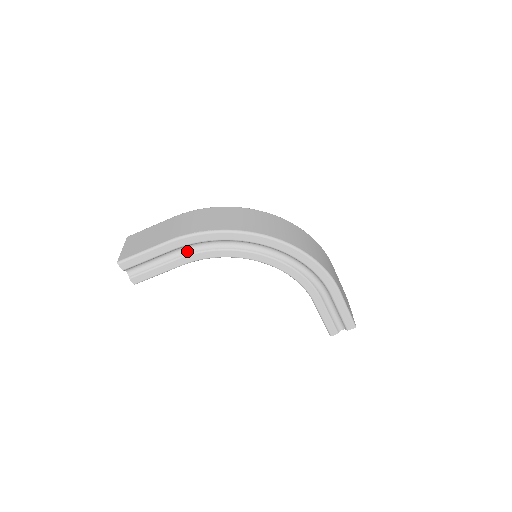
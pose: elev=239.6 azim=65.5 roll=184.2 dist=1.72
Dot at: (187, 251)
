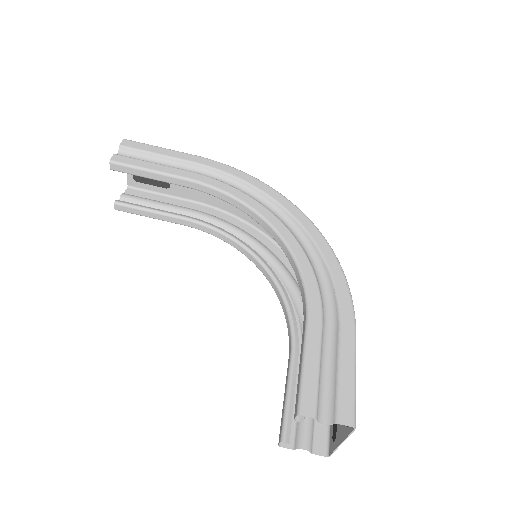
Dot at: (203, 175)
